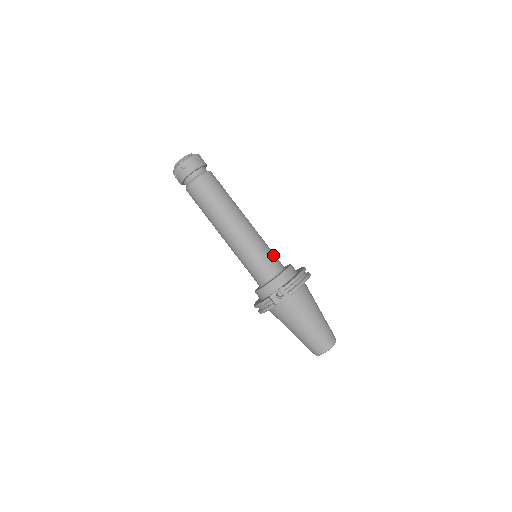
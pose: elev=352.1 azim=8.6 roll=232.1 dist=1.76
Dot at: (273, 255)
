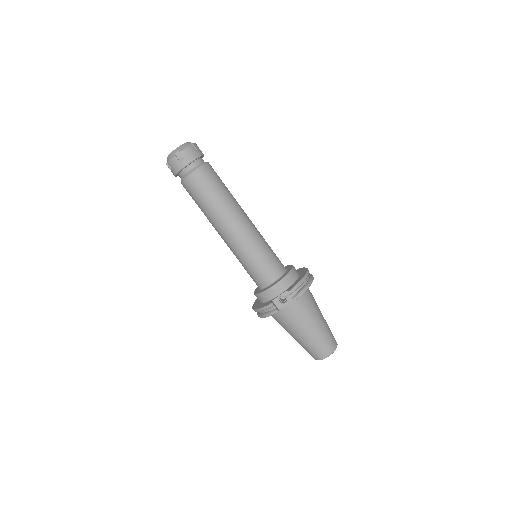
Dot at: (275, 256)
